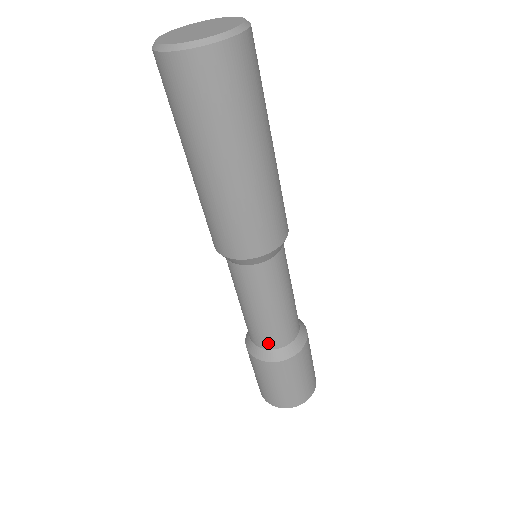
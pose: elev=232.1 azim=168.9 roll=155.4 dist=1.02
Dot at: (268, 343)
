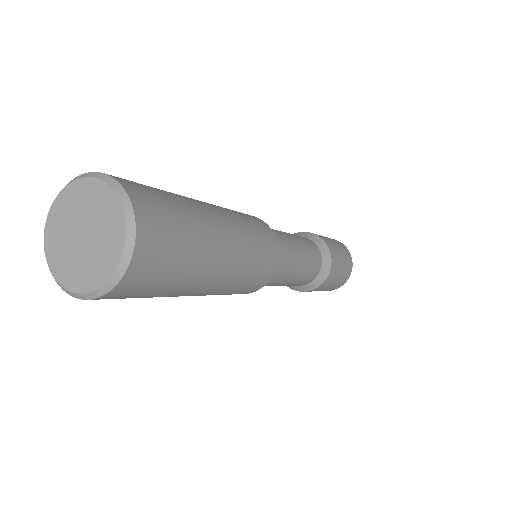
Dot at: occluded
